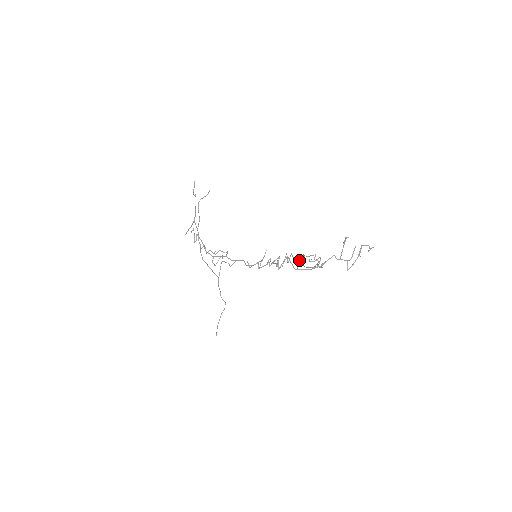
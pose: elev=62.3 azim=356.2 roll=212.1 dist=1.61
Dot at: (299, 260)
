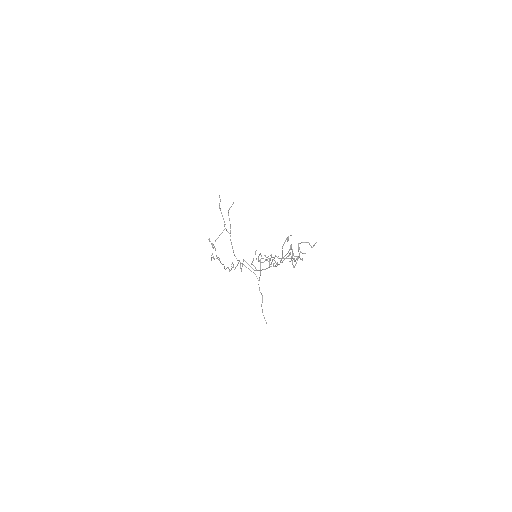
Dot at: occluded
